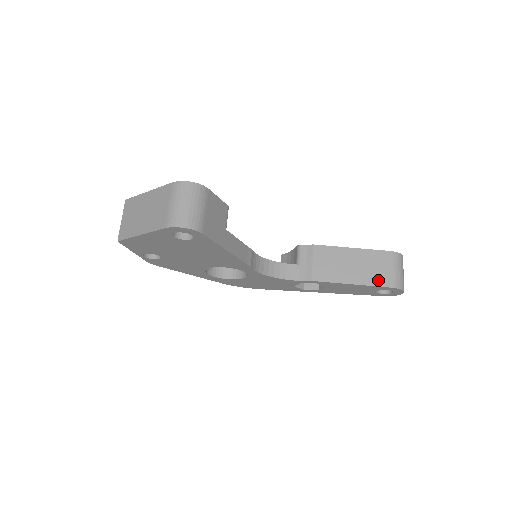
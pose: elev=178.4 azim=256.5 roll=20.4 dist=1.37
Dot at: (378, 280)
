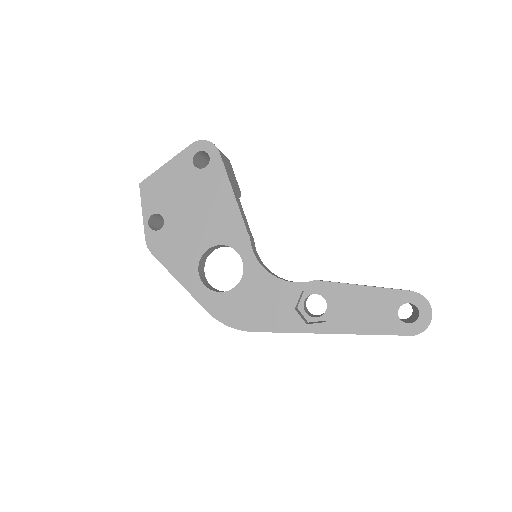
Dot at: occluded
